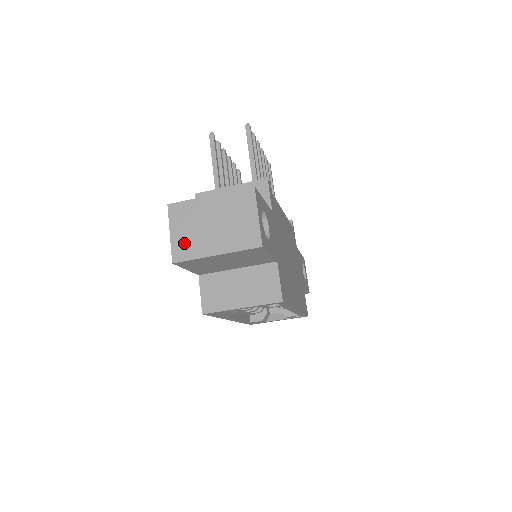
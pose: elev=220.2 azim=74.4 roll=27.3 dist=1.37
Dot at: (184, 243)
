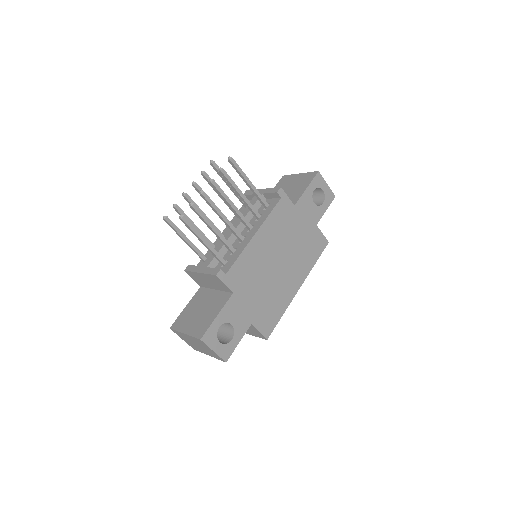
Dot at: (191, 345)
